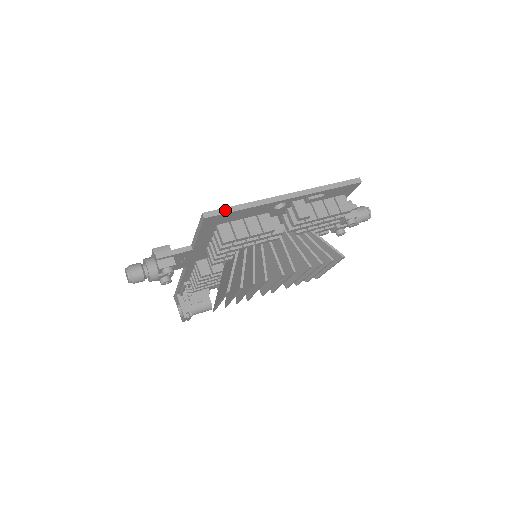
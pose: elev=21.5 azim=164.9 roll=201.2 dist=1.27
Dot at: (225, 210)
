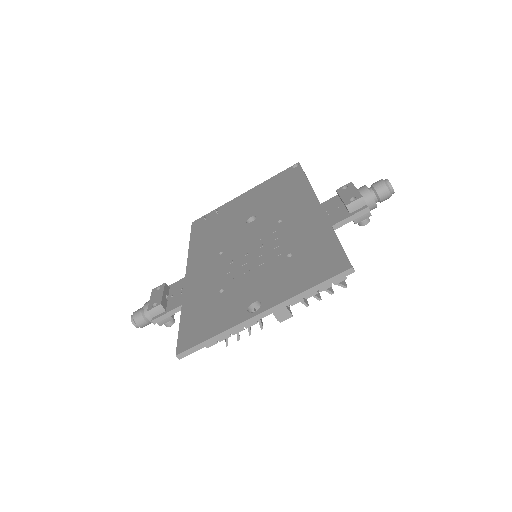
Dot at: (197, 347)
